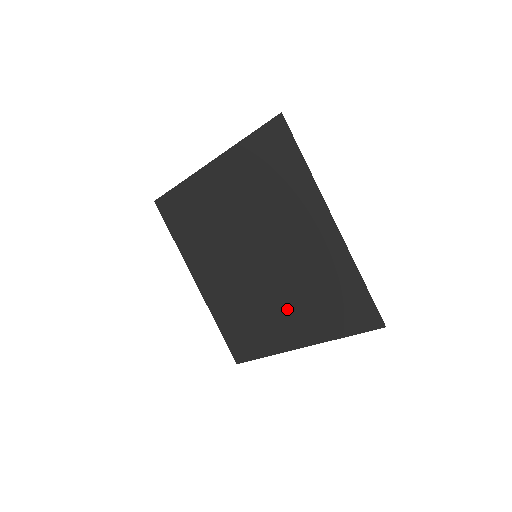
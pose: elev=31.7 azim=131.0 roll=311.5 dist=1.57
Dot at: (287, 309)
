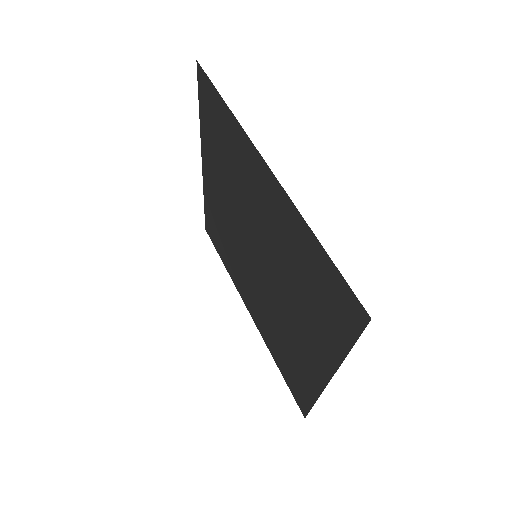
Dot at: (297, 322)
